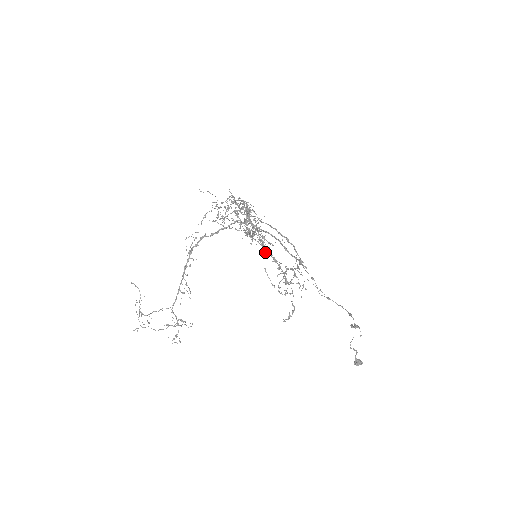
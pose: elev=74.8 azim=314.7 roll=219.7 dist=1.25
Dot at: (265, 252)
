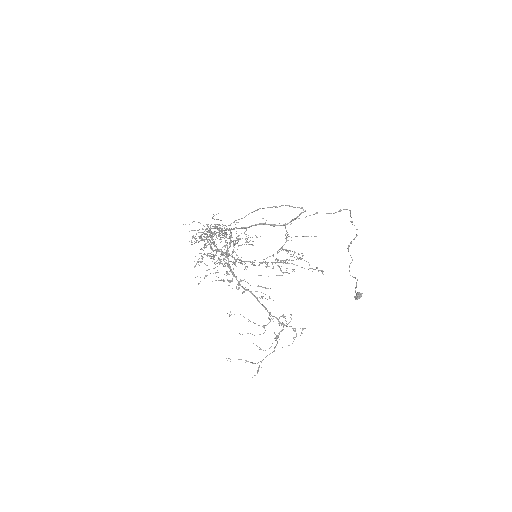
Dot at: (245, 268)
